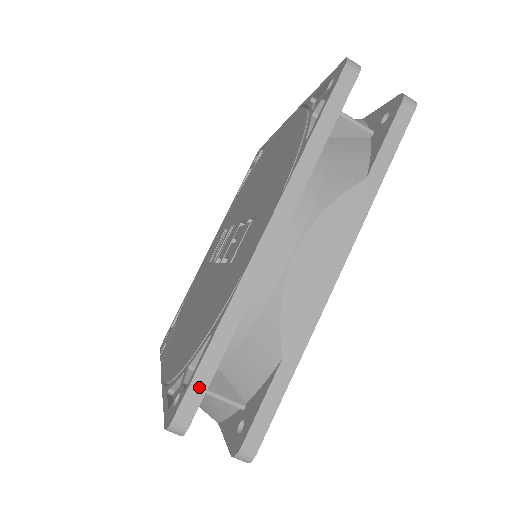
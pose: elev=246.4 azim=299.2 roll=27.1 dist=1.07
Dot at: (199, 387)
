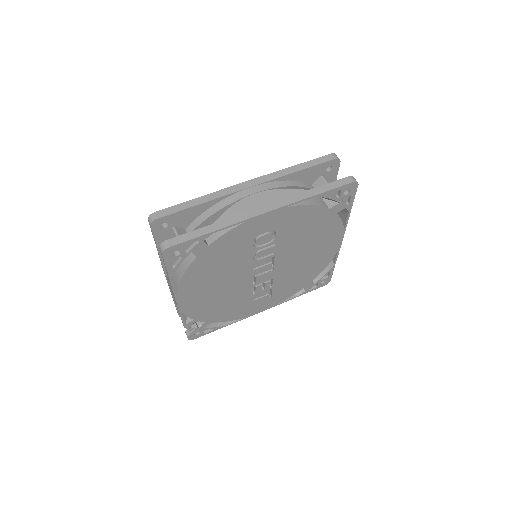
Dot at: (174, 210)
